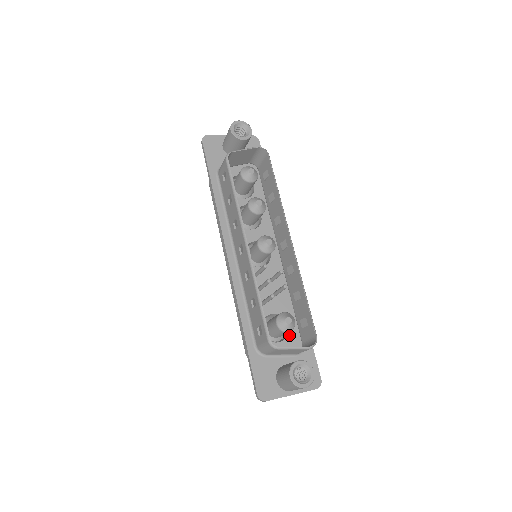
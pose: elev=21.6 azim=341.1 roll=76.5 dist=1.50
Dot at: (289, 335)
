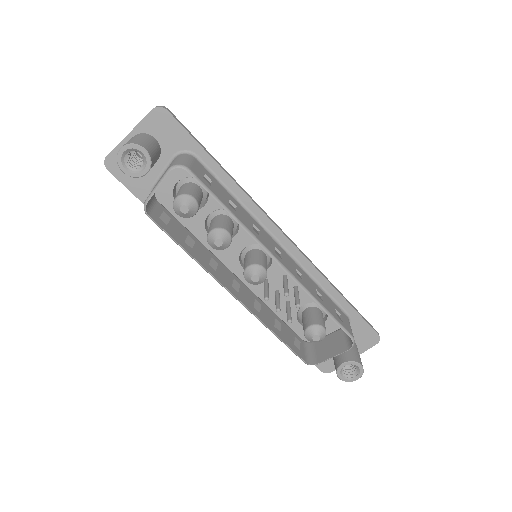
Dot at: occluded
